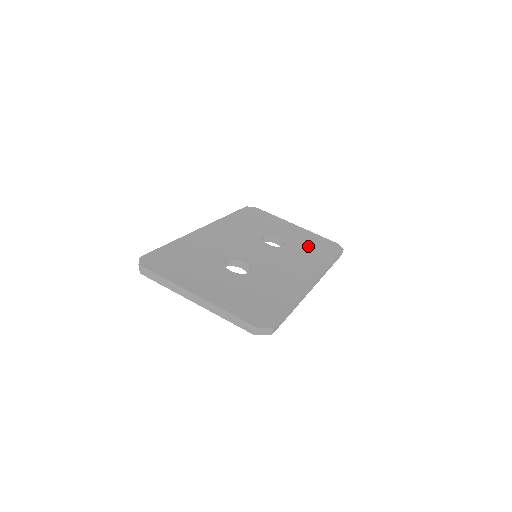
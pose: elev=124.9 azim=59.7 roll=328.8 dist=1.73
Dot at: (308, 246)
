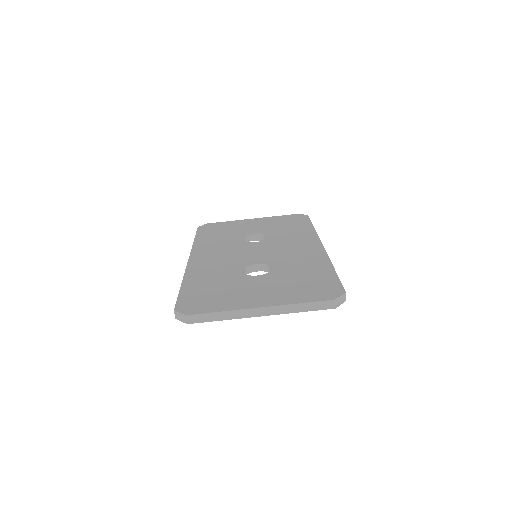
Dot at: (282, 227)
